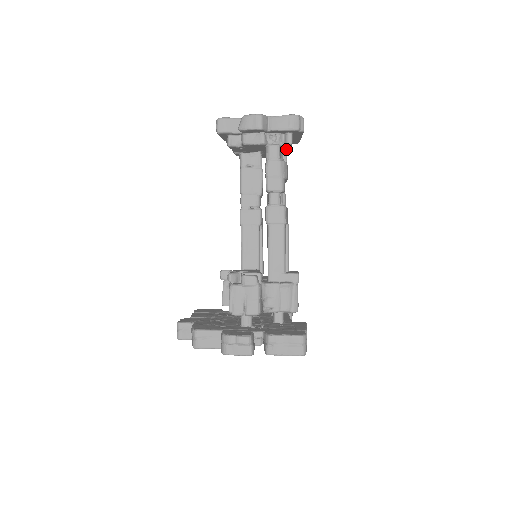
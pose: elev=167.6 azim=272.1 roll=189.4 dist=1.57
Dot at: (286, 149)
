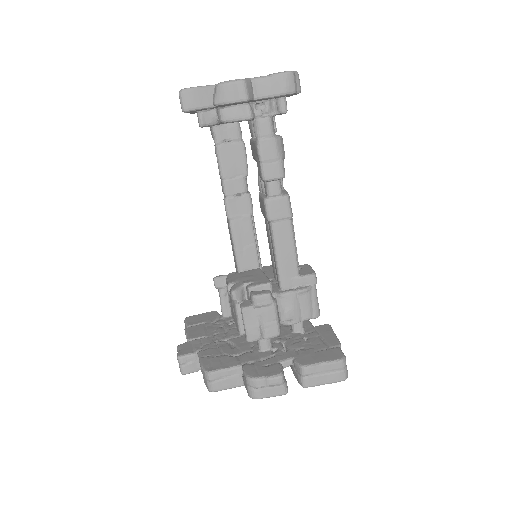
Dot at: (275, 115)
